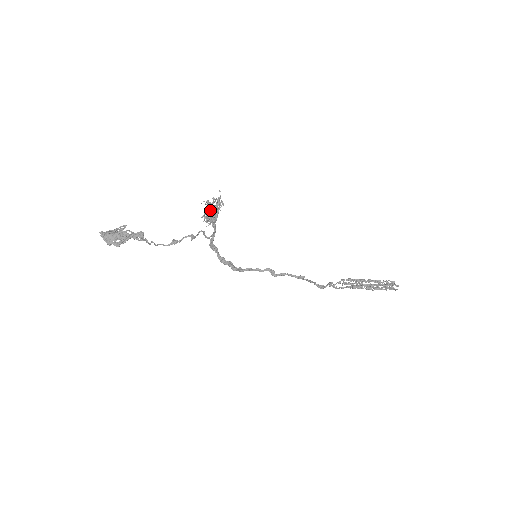
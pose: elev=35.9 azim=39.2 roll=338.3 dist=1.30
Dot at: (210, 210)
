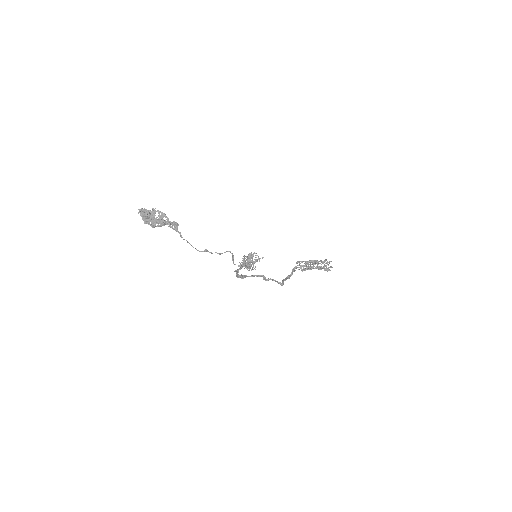
Dot at: (249, 264)
